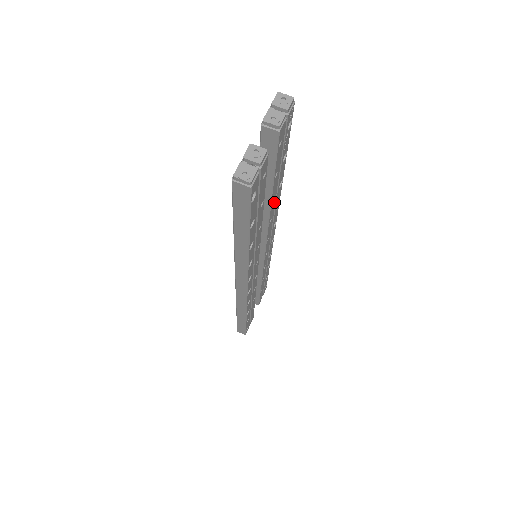
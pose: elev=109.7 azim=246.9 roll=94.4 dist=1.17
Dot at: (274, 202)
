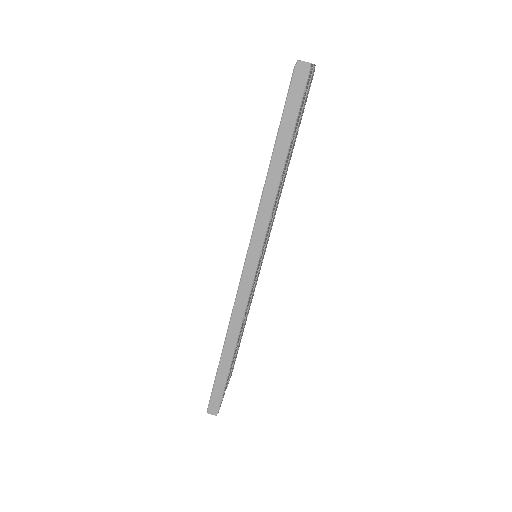
Dot at: (284, 178)
